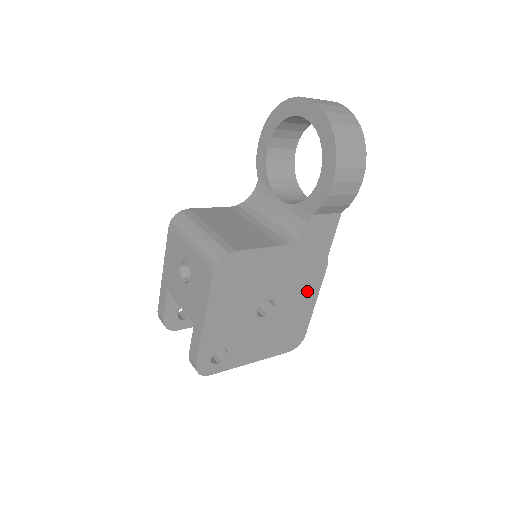
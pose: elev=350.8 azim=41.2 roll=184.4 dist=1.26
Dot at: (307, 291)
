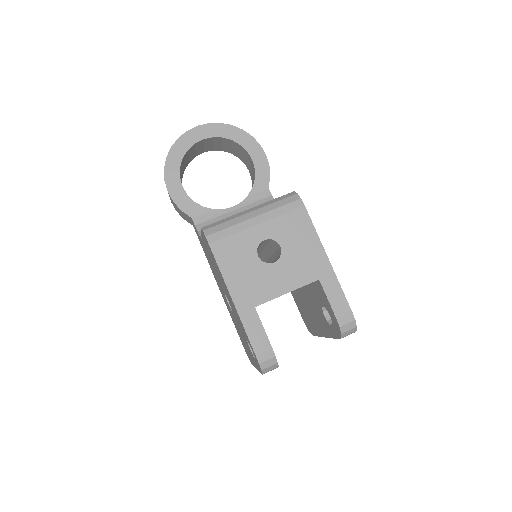
Dot at: occluded
